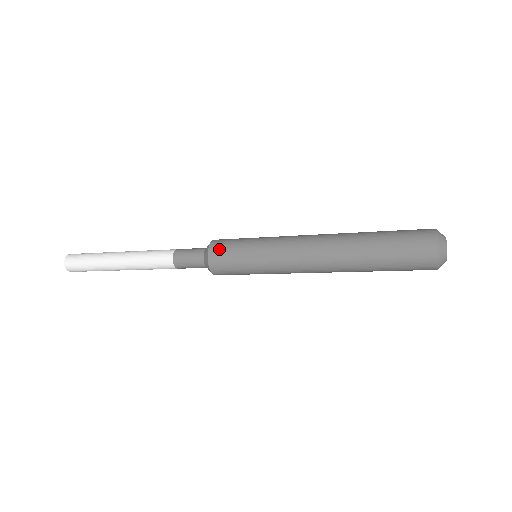
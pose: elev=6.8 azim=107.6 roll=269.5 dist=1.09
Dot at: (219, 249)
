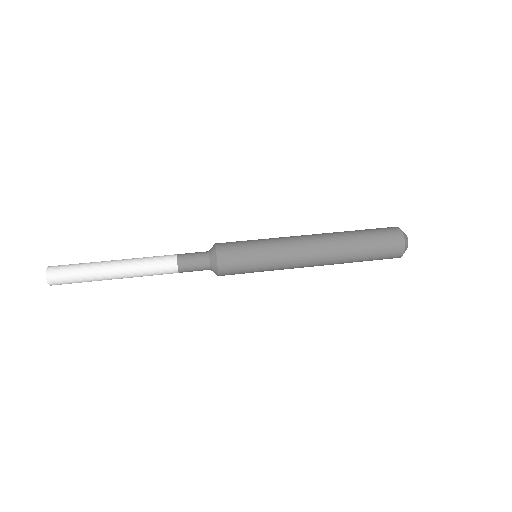
Dot at: (229, 272)
